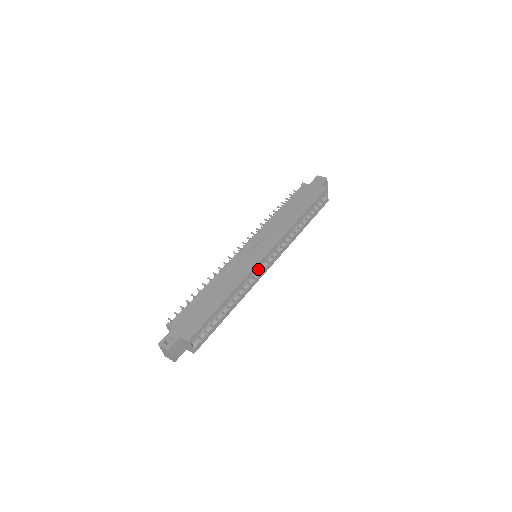
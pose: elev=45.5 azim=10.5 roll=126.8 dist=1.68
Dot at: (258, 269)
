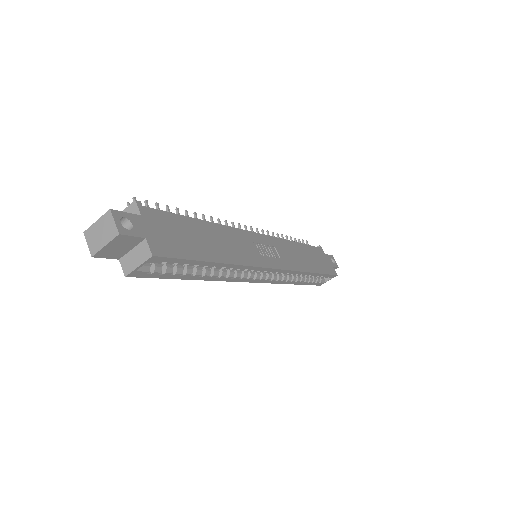
Dot at: occluded
